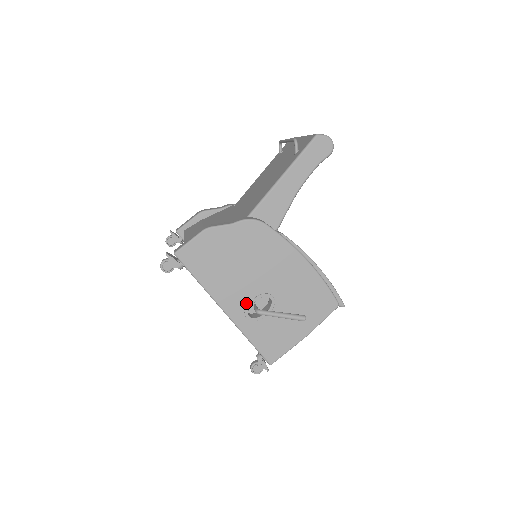
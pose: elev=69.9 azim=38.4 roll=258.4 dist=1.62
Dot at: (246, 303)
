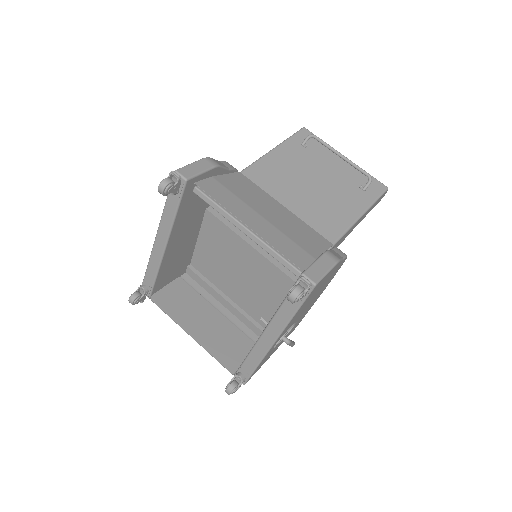
Dot at: (286, 332)
